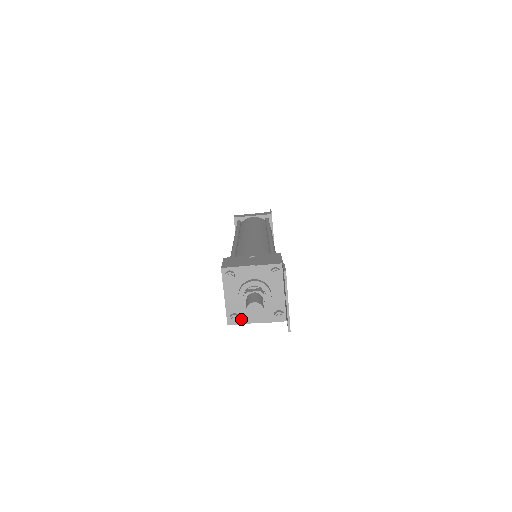
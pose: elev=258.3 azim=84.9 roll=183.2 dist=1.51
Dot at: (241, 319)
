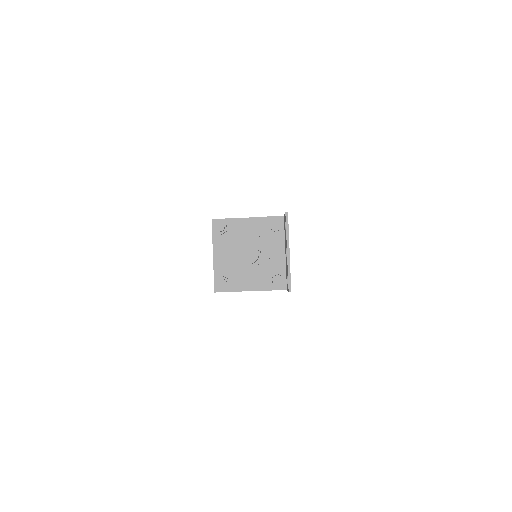
Dot at: (231, 285)
